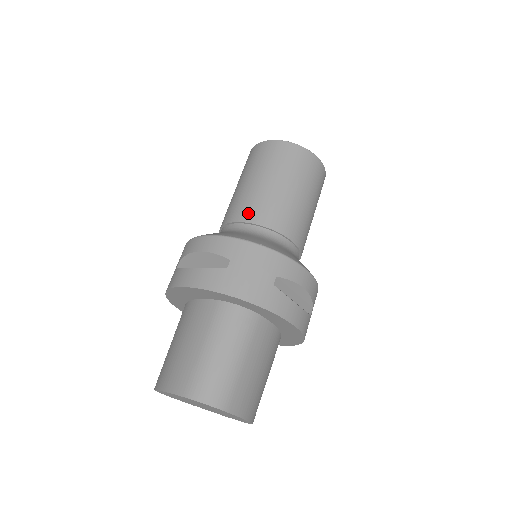
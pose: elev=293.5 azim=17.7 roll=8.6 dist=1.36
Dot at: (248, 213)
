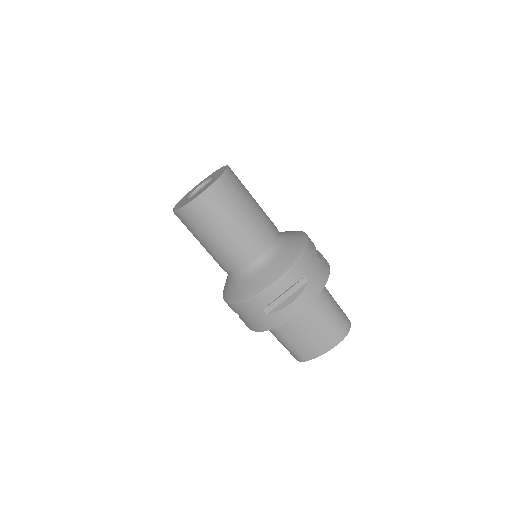
Dot at: (259, 245)
